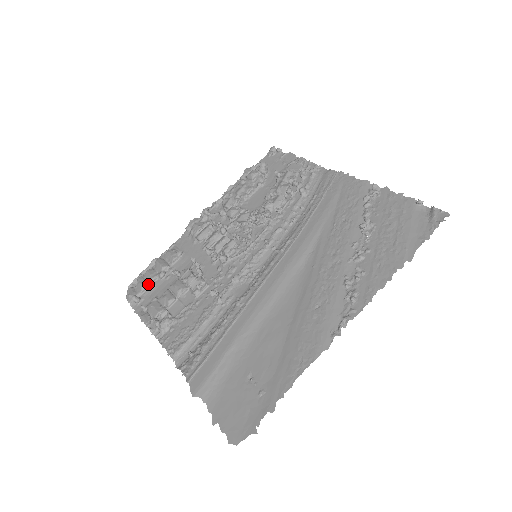
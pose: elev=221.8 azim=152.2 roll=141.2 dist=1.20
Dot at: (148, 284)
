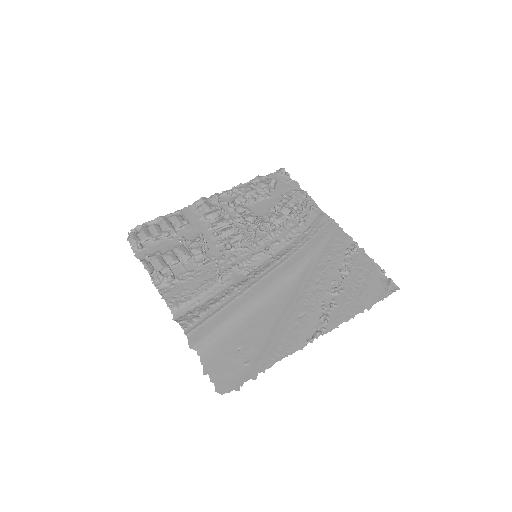
Dot at: (154, 237)
